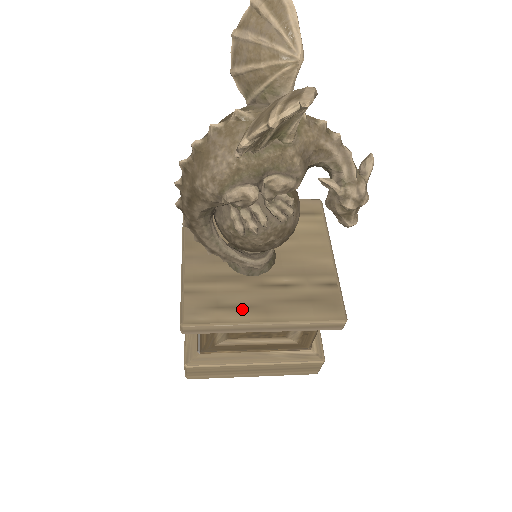
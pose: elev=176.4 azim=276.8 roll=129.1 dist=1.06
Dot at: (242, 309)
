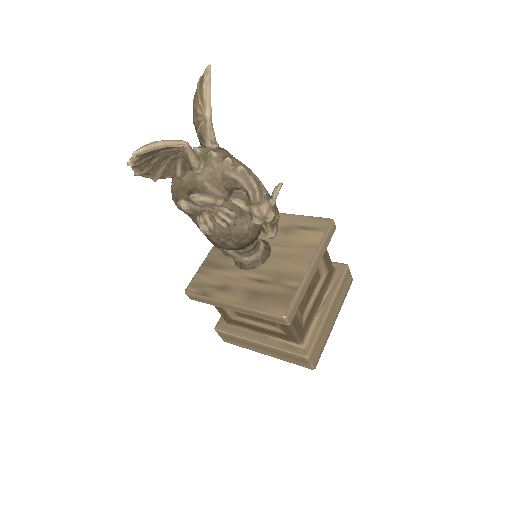
Dot at: (222, 290)
